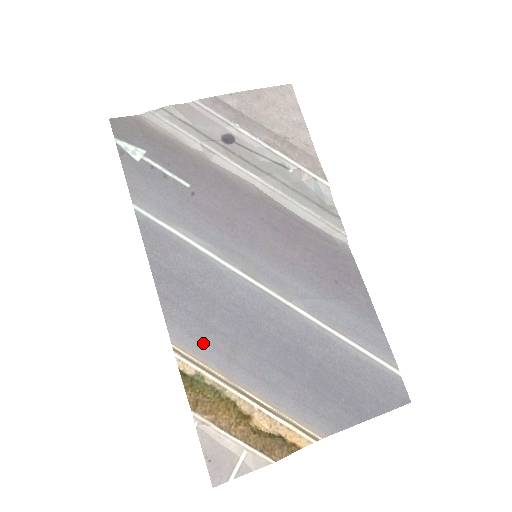
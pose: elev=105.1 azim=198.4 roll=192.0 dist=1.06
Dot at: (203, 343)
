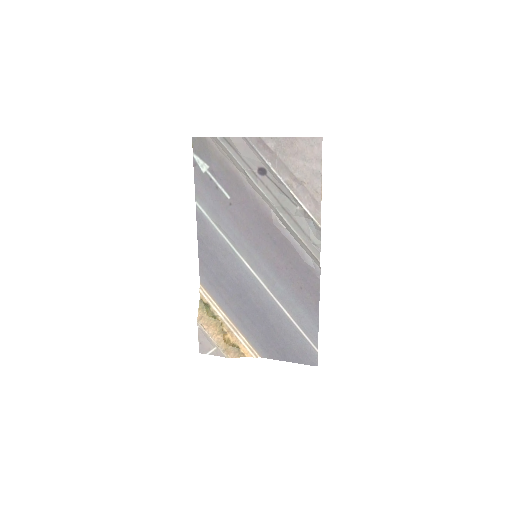
Dot at: (215, 290)
